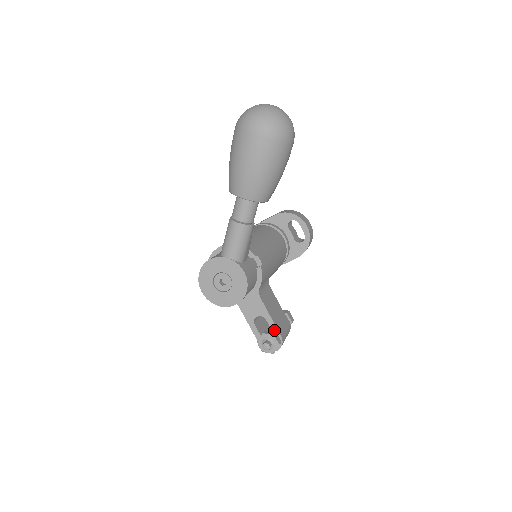
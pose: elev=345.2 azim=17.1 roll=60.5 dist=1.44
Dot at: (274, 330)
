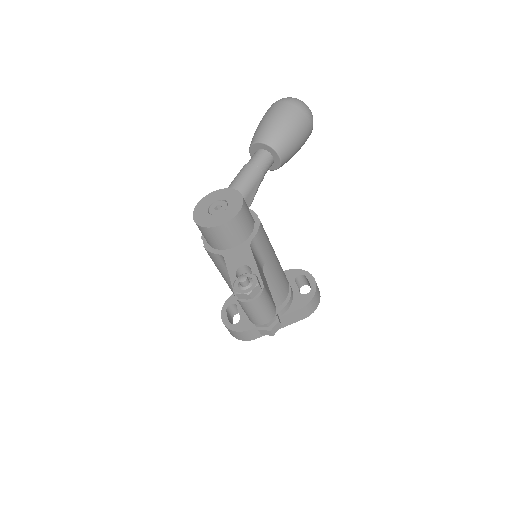
Dot at: occluded
